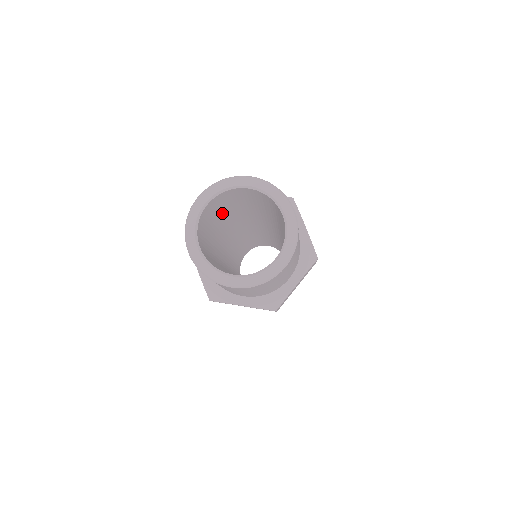
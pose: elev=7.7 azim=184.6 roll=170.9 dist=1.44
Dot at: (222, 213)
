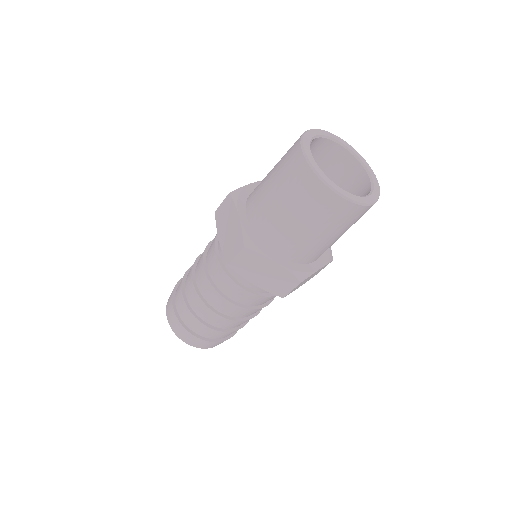
Dot at: occluded
